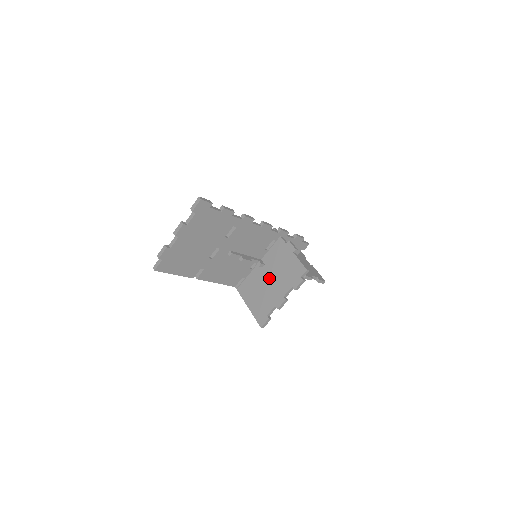
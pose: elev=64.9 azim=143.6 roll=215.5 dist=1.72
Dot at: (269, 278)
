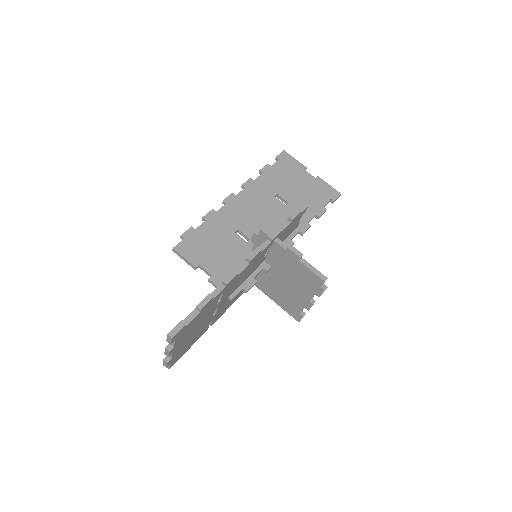
Dot at: (284, 281)
